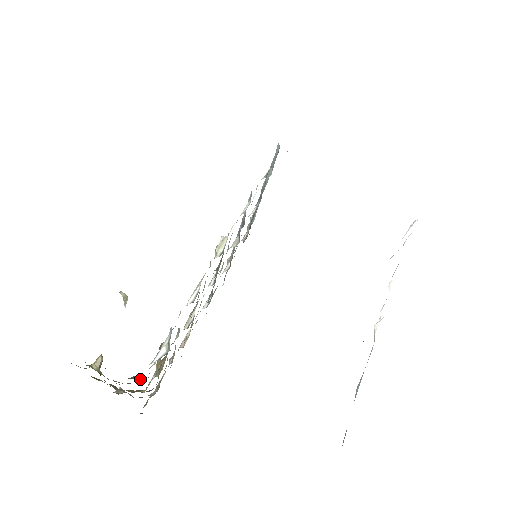
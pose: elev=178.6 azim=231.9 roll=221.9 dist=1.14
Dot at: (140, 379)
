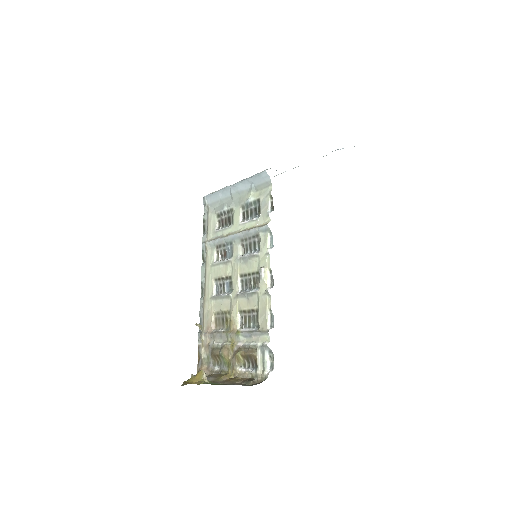
Dot at: (258, 382)
